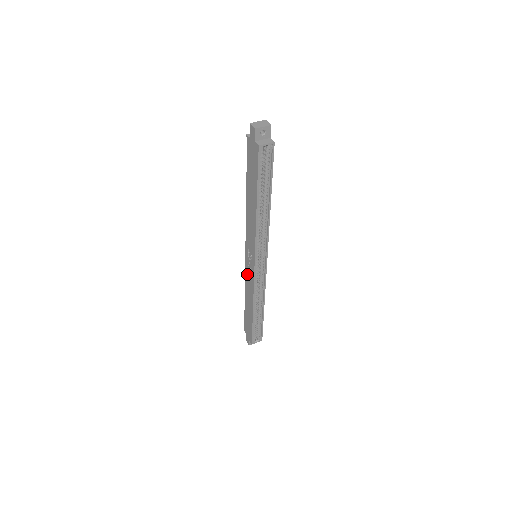
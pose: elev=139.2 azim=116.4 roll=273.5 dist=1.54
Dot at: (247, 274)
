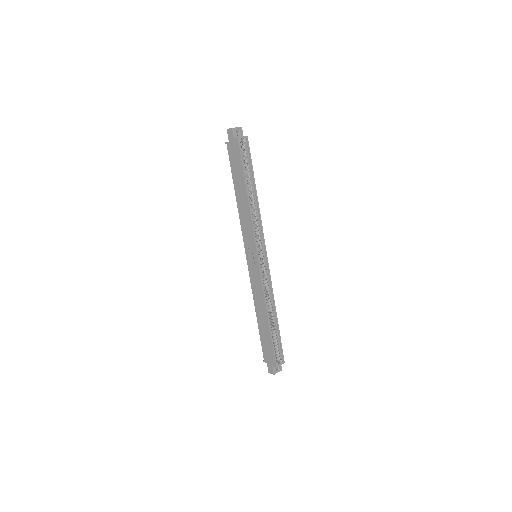
Dot at: (253, 279)
